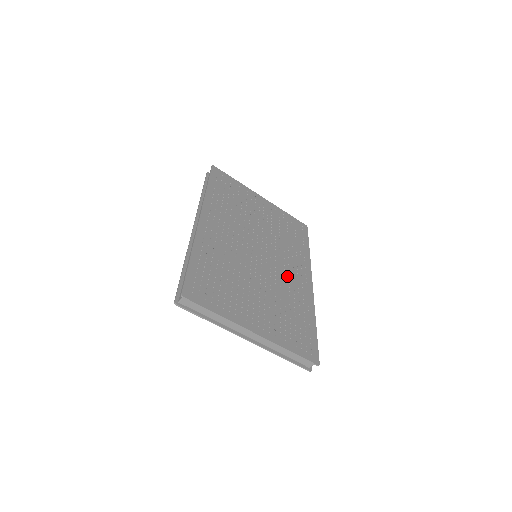
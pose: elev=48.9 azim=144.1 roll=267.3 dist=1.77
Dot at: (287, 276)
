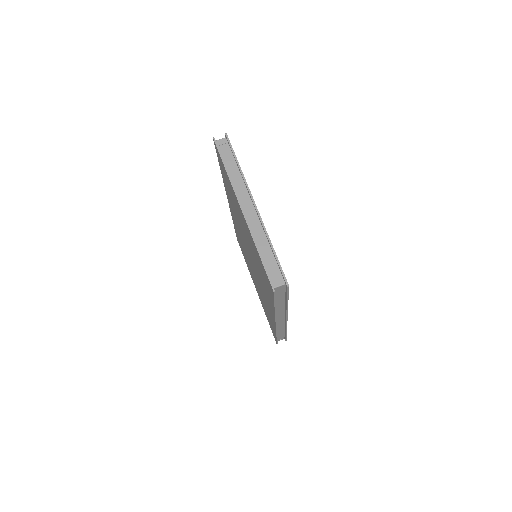
Dot at: occluded
